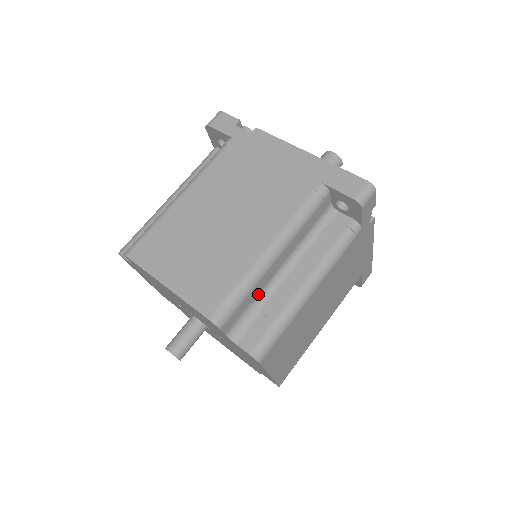
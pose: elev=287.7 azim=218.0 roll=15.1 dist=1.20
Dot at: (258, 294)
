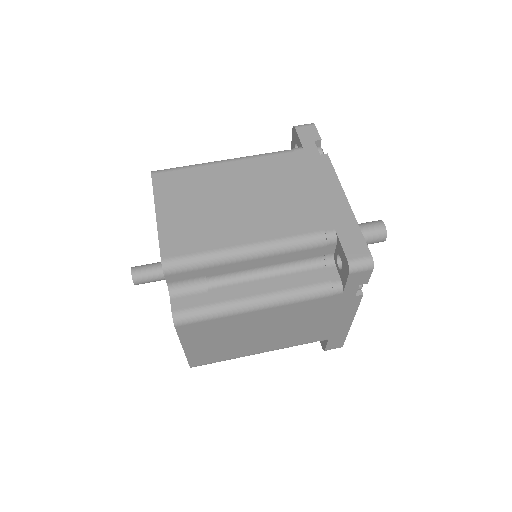
Dot at: (217, 275)
